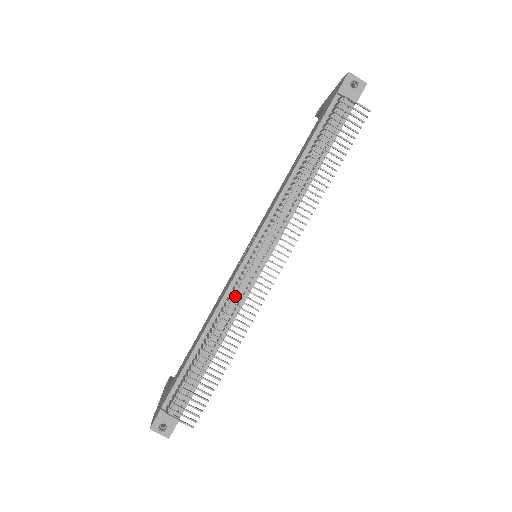
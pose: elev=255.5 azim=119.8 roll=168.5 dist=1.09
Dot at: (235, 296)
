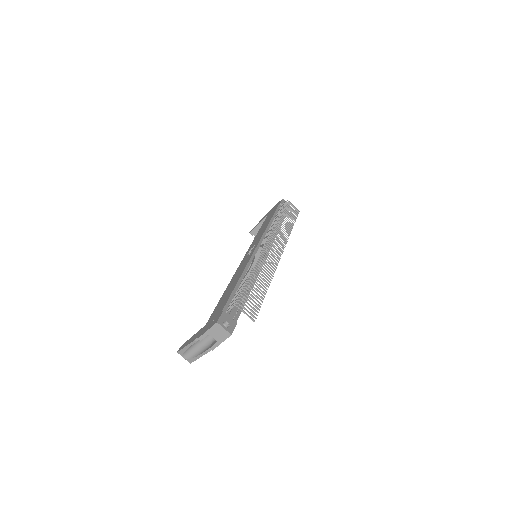
Dot at: occluded
